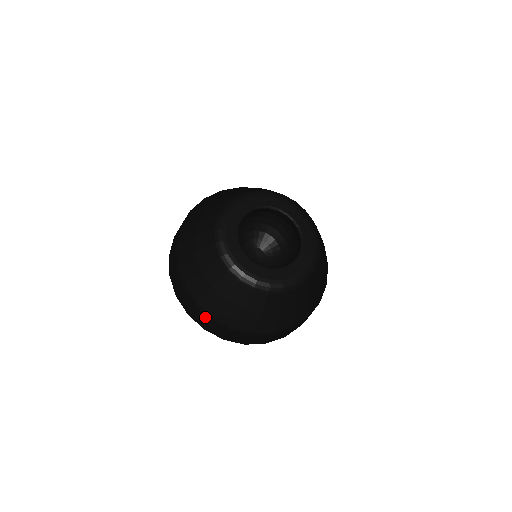
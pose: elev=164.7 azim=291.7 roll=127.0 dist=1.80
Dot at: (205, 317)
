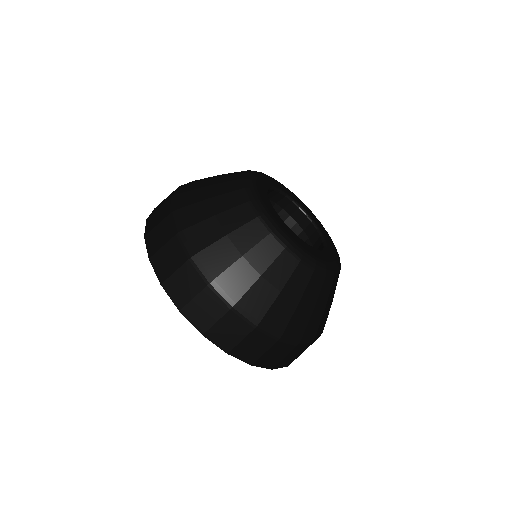
Dot at: (197, 282)
